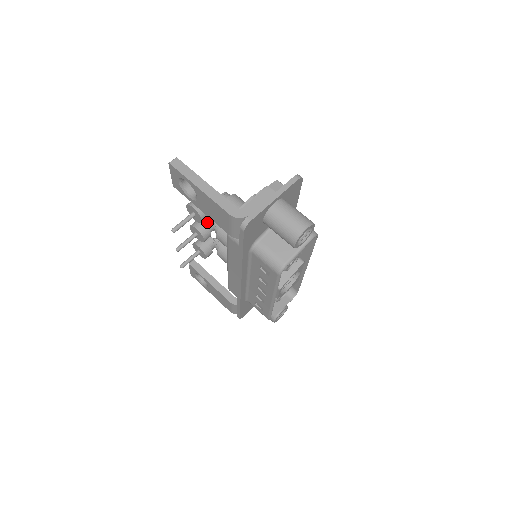
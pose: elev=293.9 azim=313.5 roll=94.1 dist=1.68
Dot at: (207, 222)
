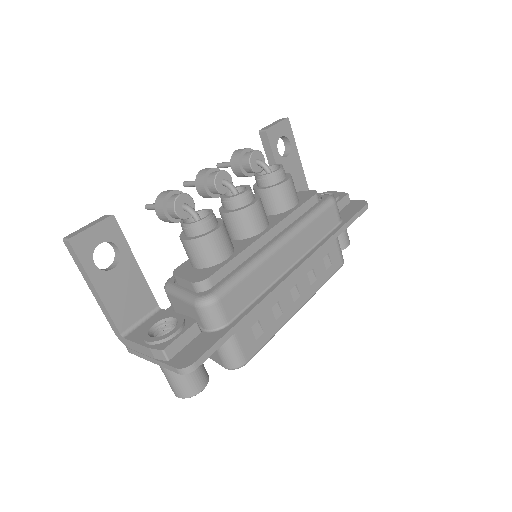
Dot at: (212, 188)
